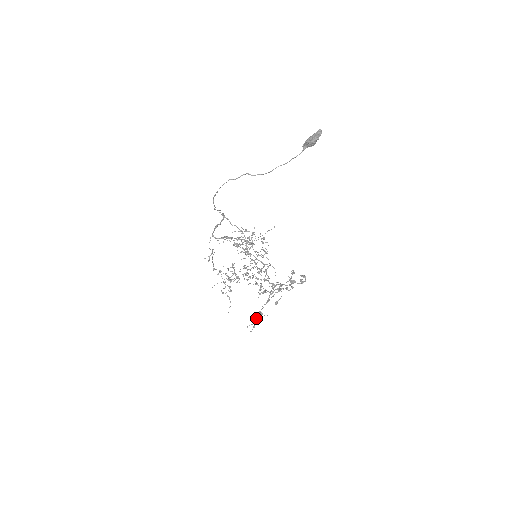
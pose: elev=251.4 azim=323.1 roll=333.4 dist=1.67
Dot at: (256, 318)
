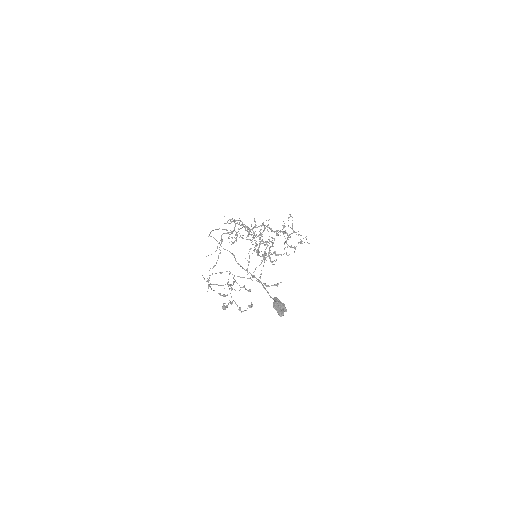
Dot at: (208, 281)
